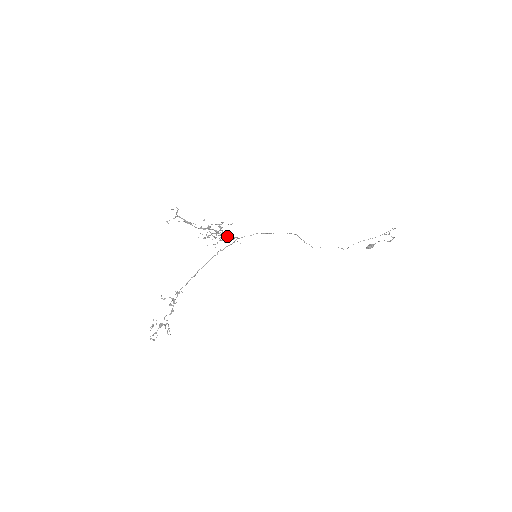
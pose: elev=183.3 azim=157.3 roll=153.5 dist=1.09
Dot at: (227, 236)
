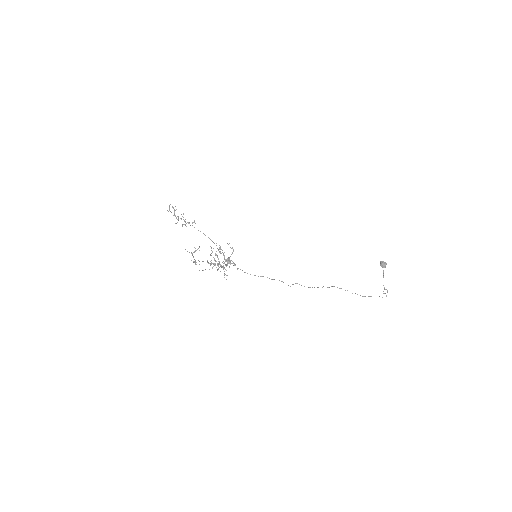
Dot at: (226, 265)
